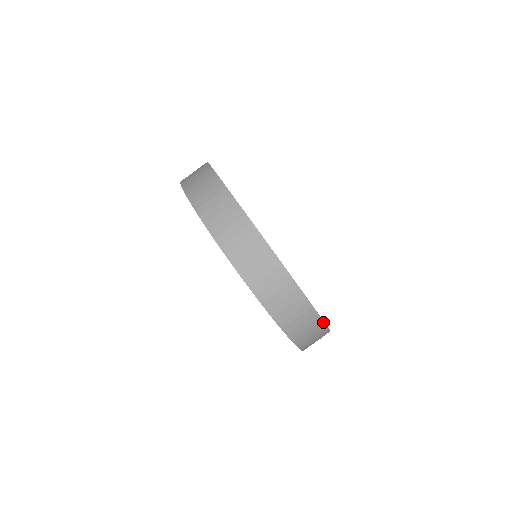
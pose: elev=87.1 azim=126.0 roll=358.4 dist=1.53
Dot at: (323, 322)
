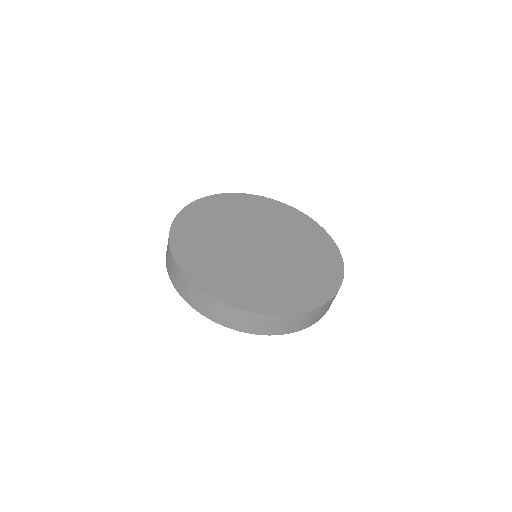
Dot at: (339, 250)
